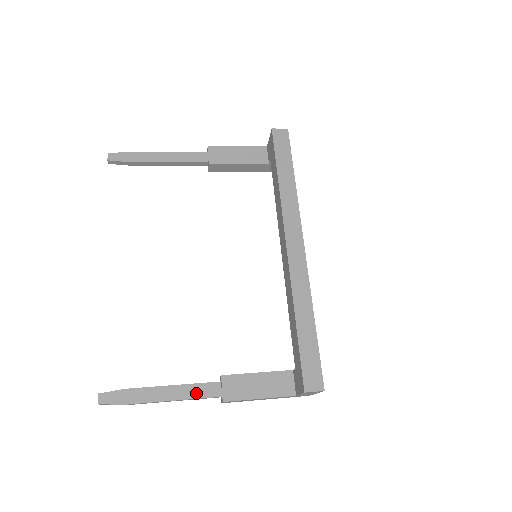
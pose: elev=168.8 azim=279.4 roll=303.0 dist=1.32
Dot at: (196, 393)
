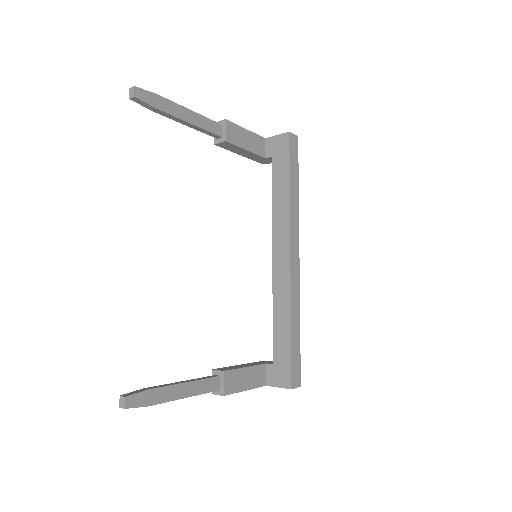
Dot at: (203, 388)
